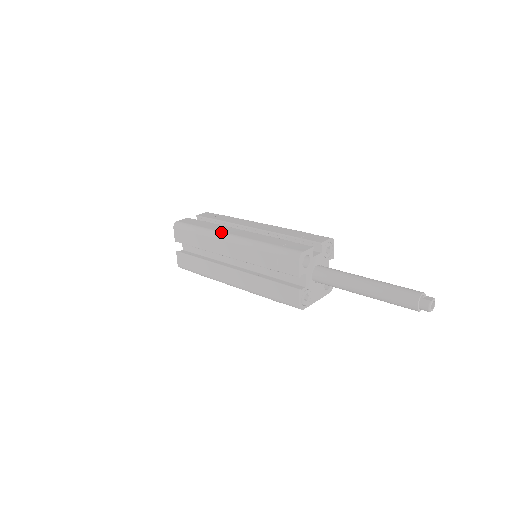
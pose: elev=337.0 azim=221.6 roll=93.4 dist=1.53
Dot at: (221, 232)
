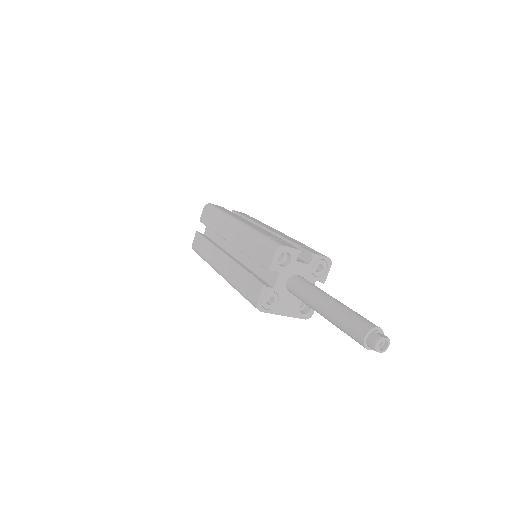
Dot at: (234, 217)
